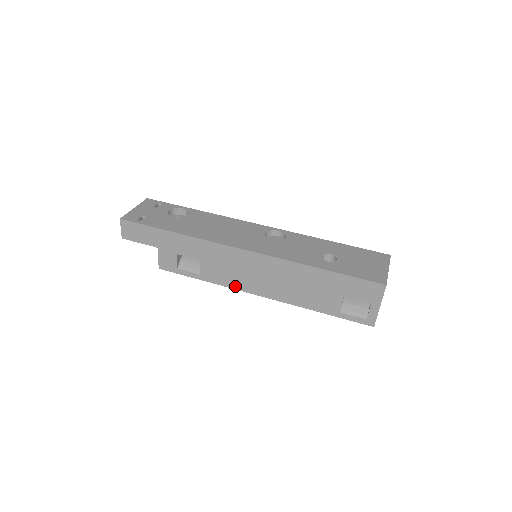
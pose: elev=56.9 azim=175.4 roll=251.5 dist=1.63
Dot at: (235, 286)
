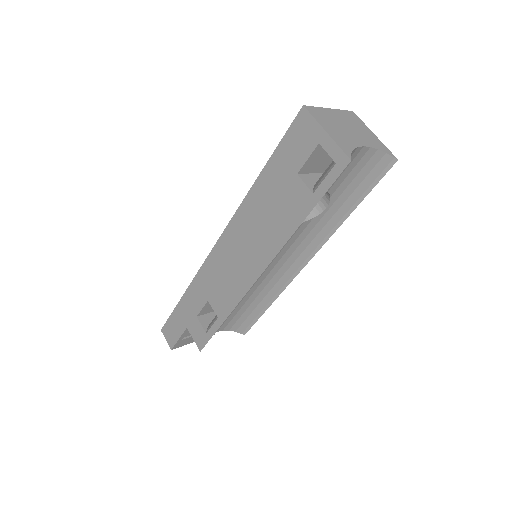
Dot at: (240, 294)
